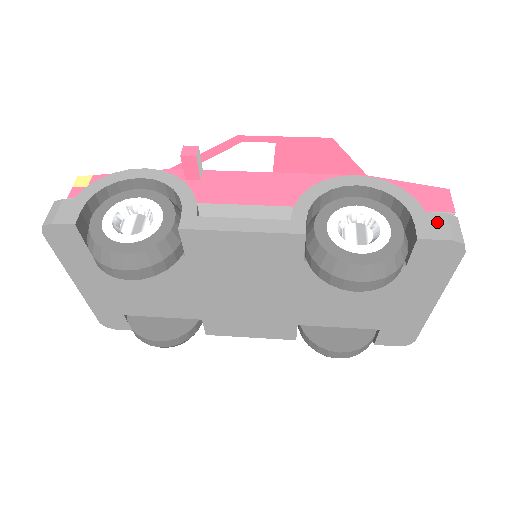
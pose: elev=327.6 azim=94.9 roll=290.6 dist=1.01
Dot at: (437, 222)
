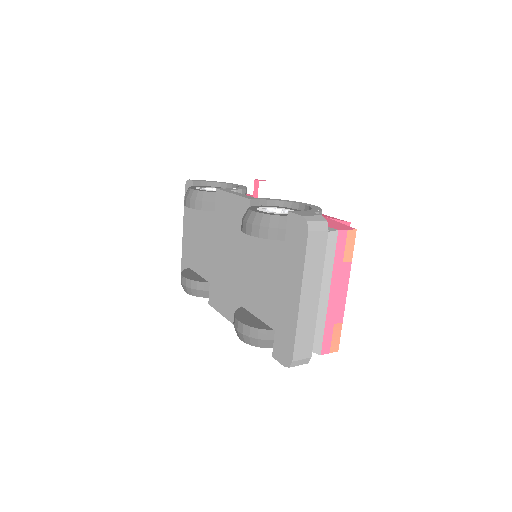
Dot at: (310, 214)
